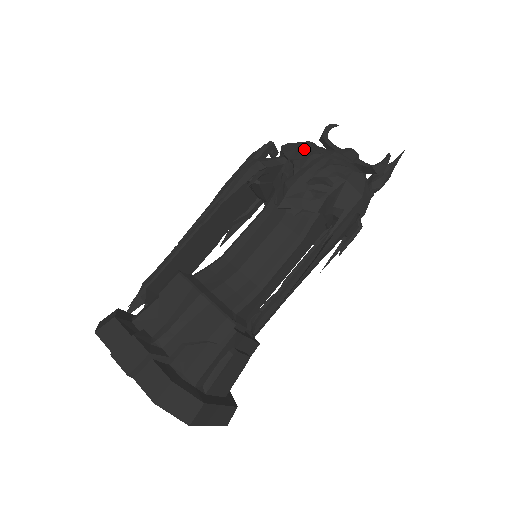
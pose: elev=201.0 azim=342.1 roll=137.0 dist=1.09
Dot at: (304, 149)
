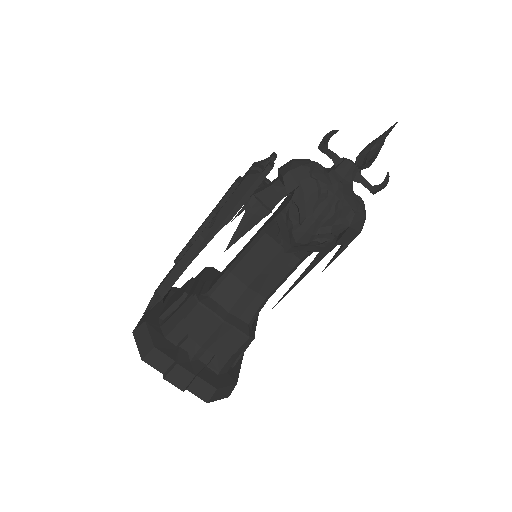
Dot at: (308, 186)
